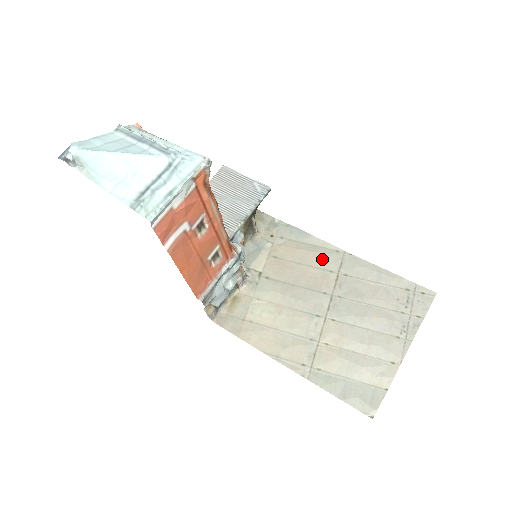
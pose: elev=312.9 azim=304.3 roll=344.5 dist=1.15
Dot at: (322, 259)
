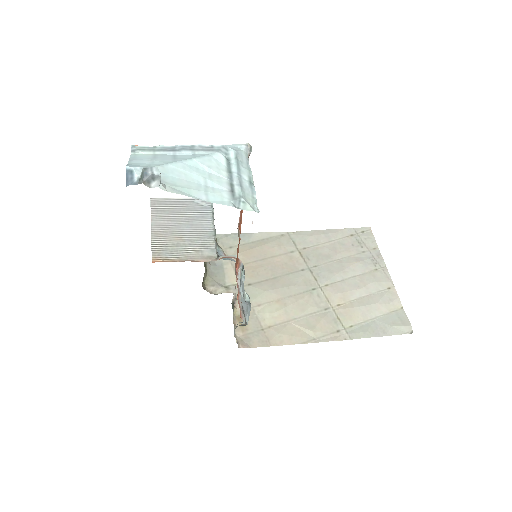
Dot at: (277, 246)
